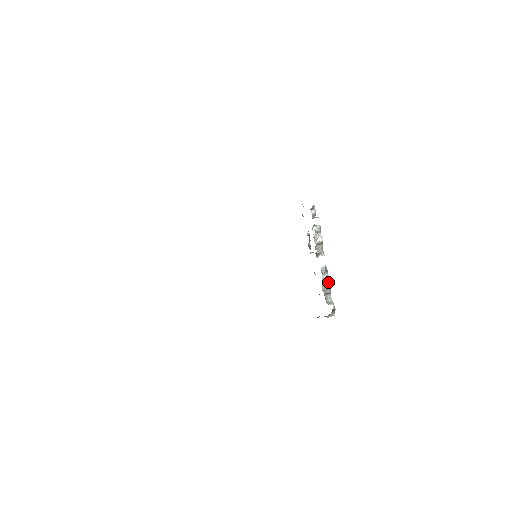
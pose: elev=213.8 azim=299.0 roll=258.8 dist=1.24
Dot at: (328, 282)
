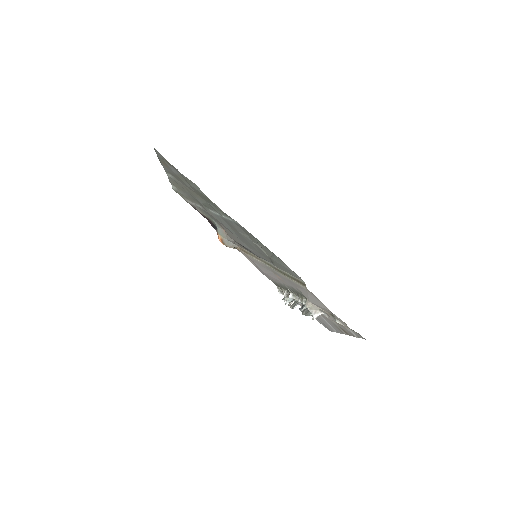
Dot at: (307, 309)
